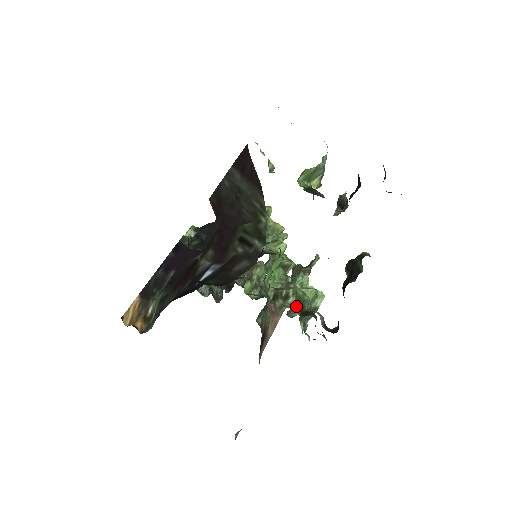
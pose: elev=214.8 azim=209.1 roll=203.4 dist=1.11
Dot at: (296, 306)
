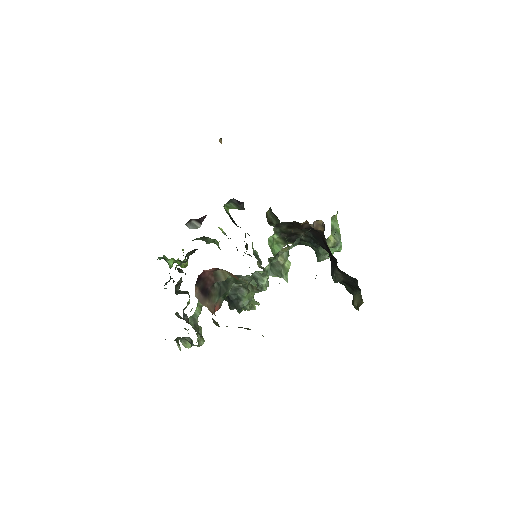
Dot at: occluded
